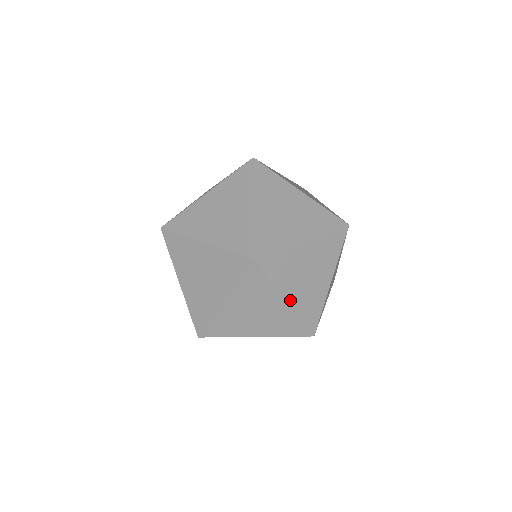
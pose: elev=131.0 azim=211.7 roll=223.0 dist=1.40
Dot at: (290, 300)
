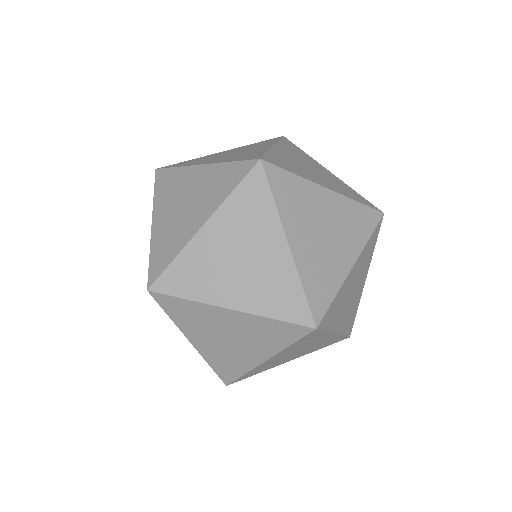
Dot at: (295, 358)
